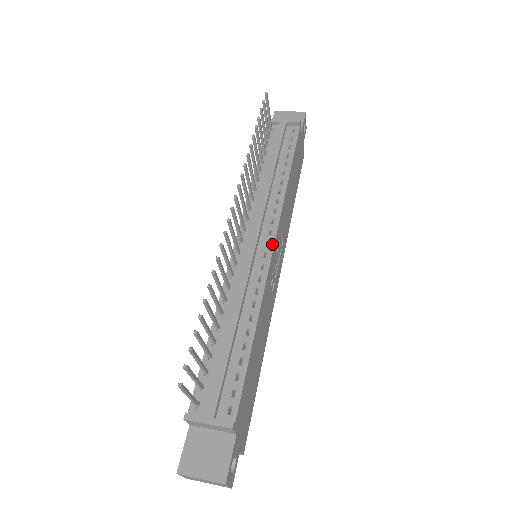
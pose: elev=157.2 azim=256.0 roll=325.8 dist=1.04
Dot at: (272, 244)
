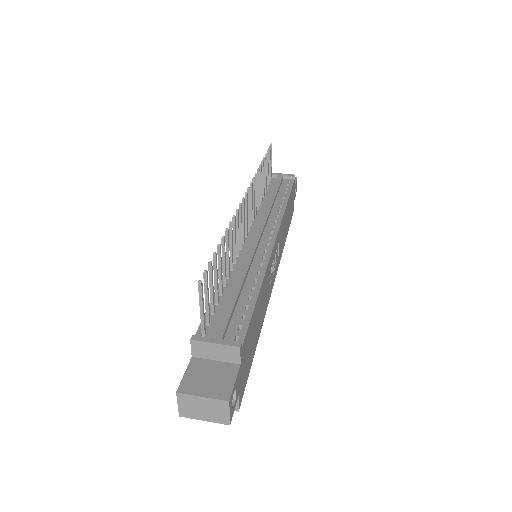
Dot at: (274, 239)
